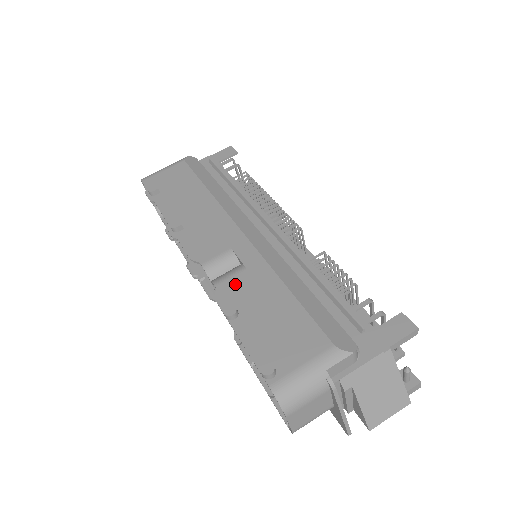
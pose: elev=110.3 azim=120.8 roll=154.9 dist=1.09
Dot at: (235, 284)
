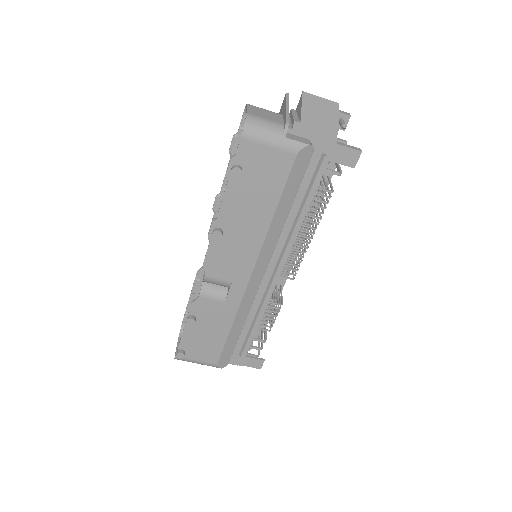
Dot at: (210, 306)
